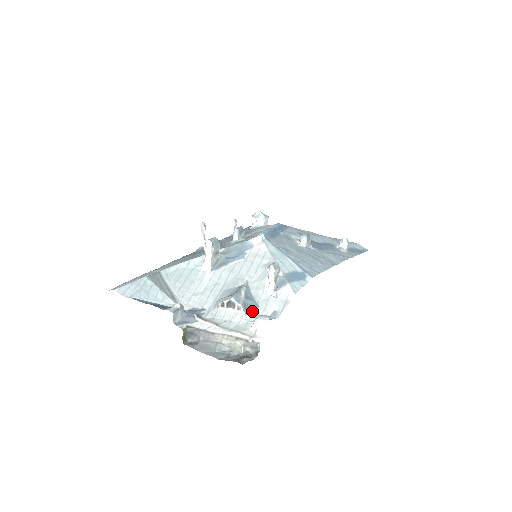
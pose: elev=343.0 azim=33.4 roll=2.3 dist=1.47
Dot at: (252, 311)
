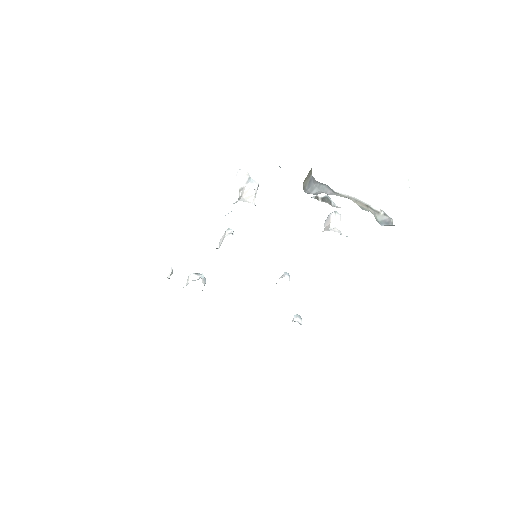
Dot at: occluded
